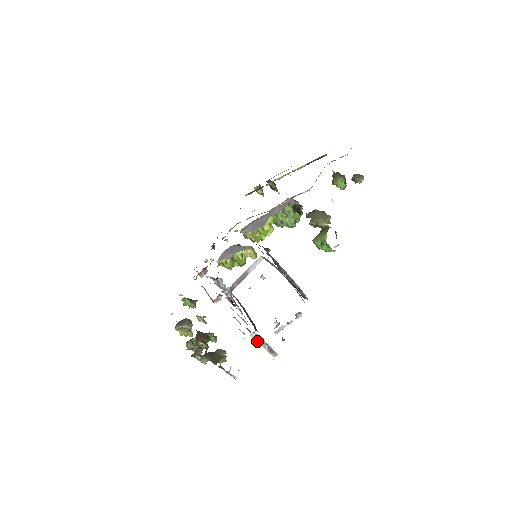
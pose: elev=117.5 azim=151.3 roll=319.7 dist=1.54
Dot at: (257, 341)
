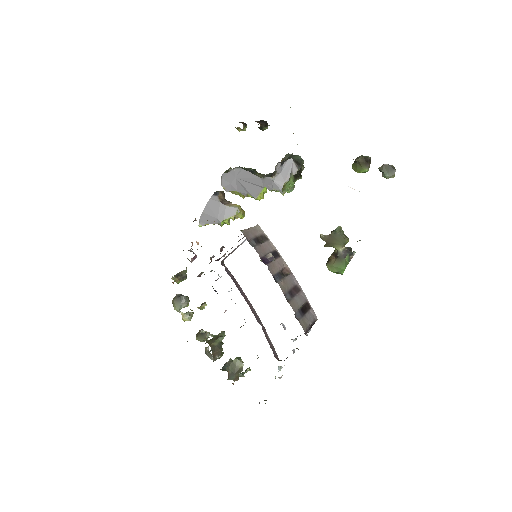
Dot at: occluded
